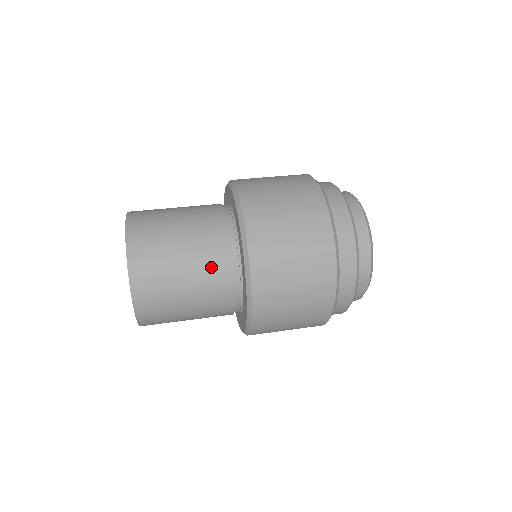
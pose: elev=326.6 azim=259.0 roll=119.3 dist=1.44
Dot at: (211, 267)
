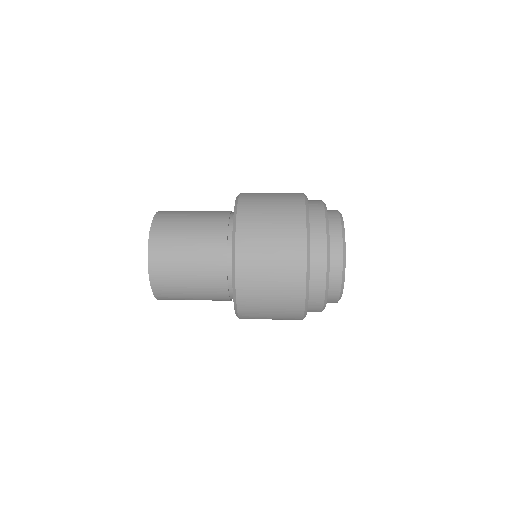
Dot at: (214, 212)
